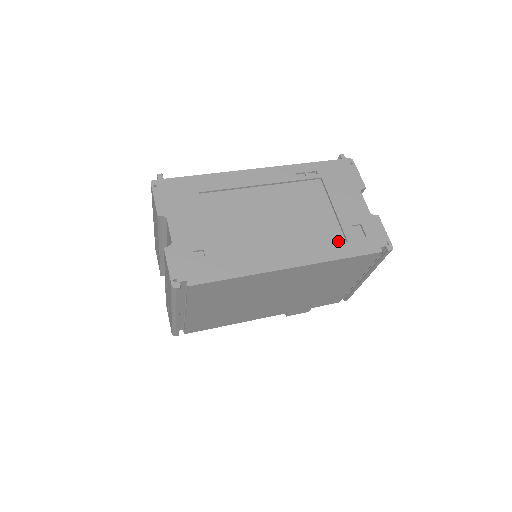
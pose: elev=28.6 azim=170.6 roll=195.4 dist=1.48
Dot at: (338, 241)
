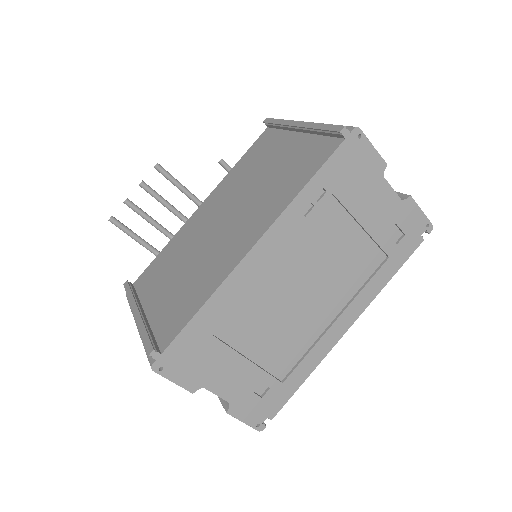
Dot at: (378, 262)
